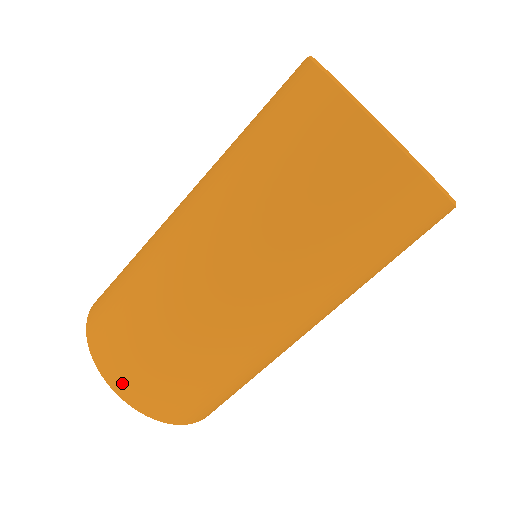
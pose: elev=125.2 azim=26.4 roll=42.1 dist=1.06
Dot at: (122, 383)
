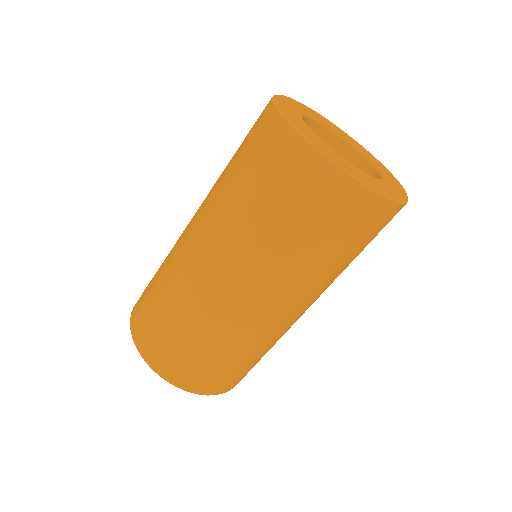
Dot at: (206, 389)
